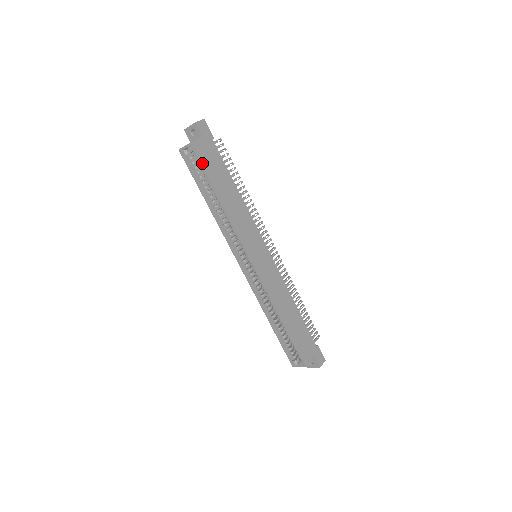
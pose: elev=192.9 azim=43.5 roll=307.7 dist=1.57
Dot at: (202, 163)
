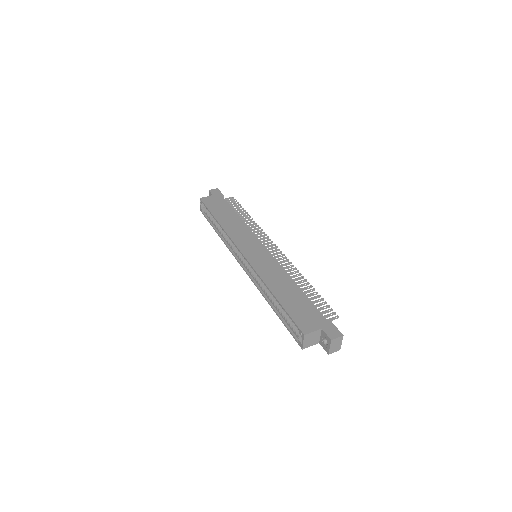
Dot at: (207, 206)
